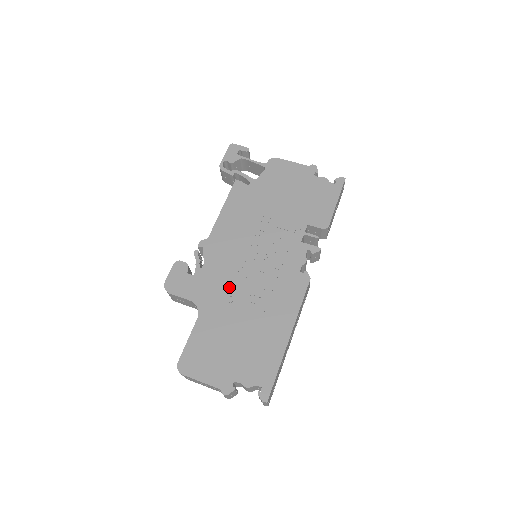
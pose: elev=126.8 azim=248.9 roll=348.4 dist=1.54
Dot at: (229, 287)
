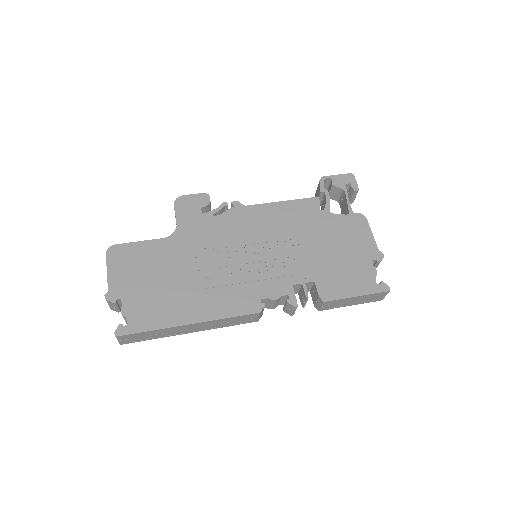
Dot at: (208, 247)
